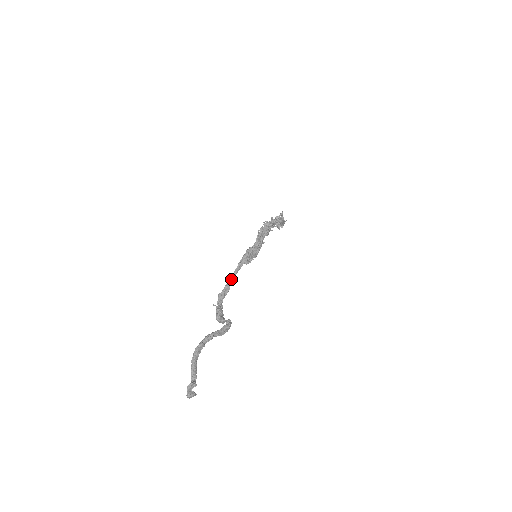
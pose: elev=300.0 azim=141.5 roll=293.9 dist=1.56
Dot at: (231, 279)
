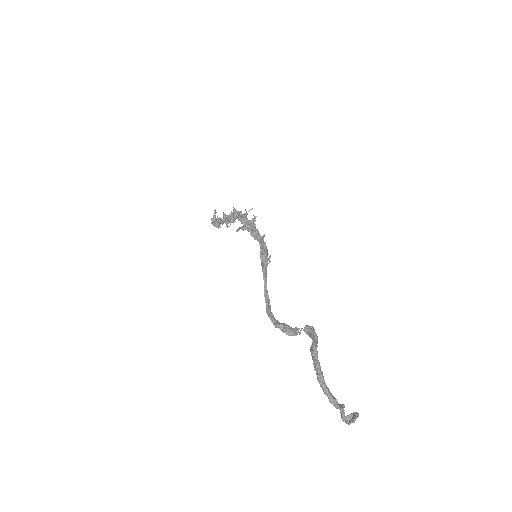
Dot at: (266, 289)
